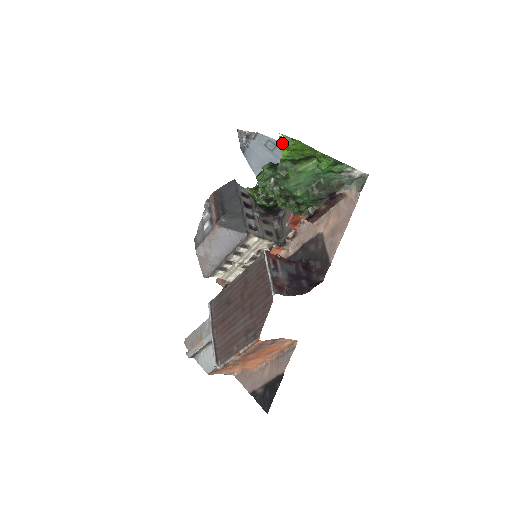
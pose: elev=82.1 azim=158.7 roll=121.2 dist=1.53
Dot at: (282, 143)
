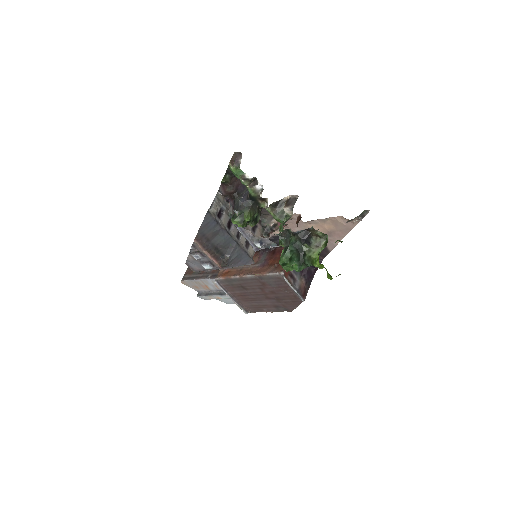
Dot at: (321, 265)
